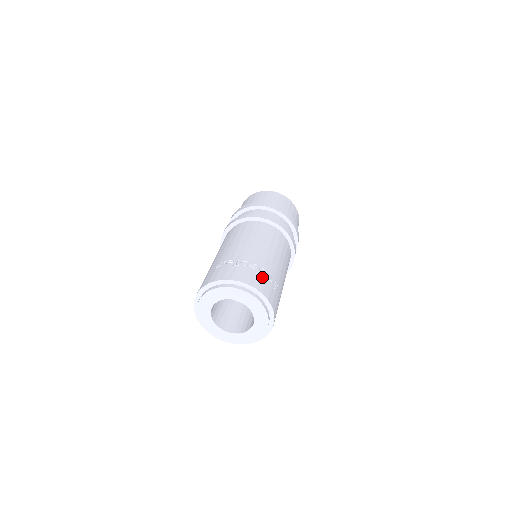
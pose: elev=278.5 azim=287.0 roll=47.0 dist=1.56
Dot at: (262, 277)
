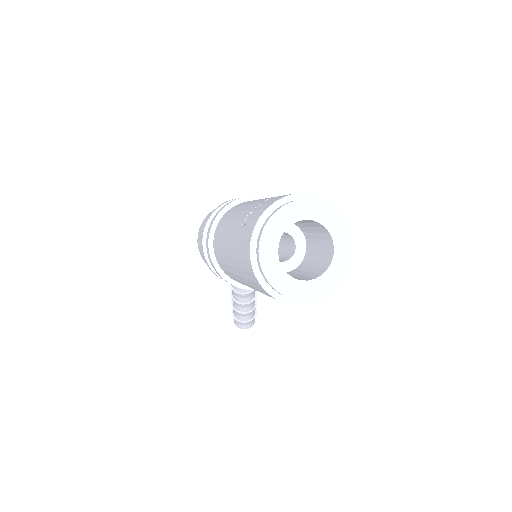
Dot at: occluded
